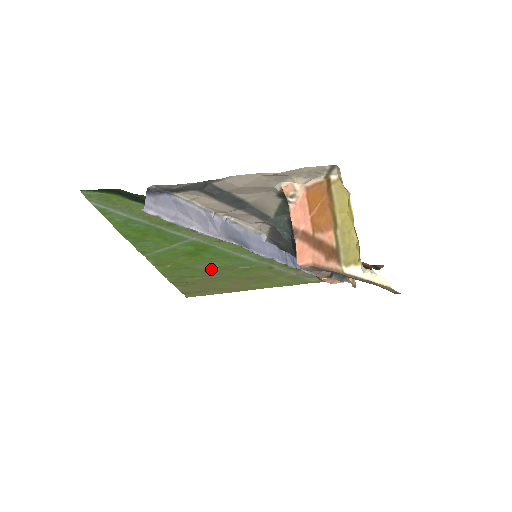
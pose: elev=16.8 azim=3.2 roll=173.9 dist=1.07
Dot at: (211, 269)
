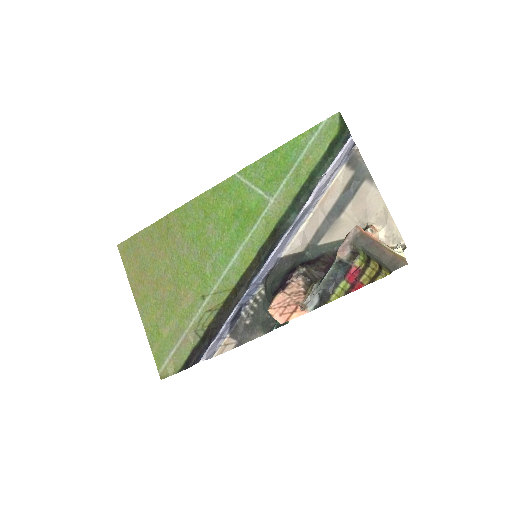
Dot at: (203, 239)
